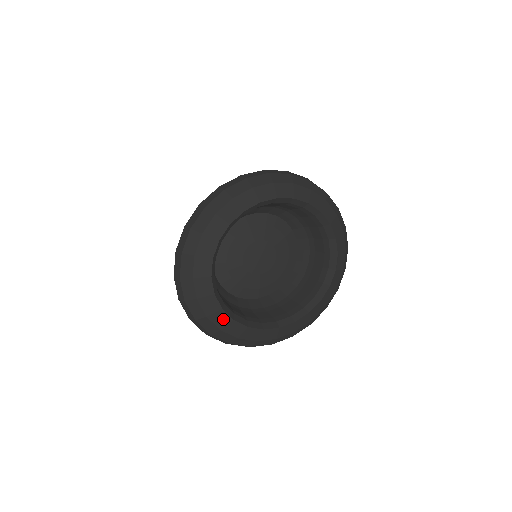
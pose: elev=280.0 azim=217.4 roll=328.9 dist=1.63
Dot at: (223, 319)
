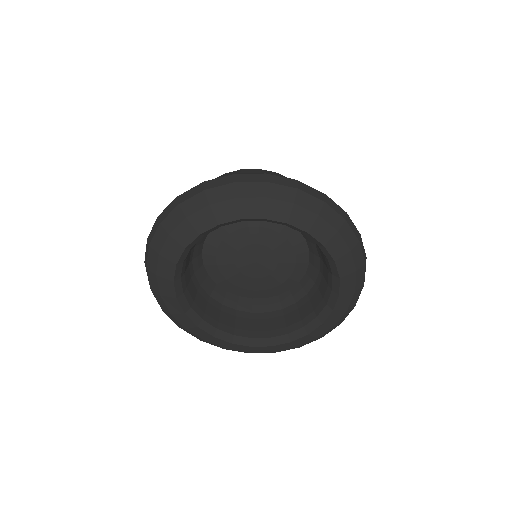
Dot at: (168, 289)
